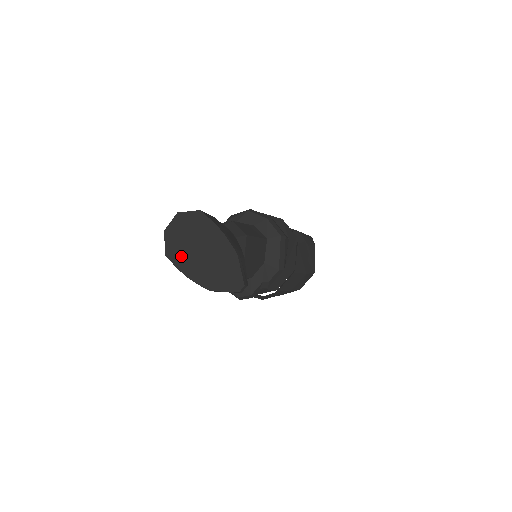
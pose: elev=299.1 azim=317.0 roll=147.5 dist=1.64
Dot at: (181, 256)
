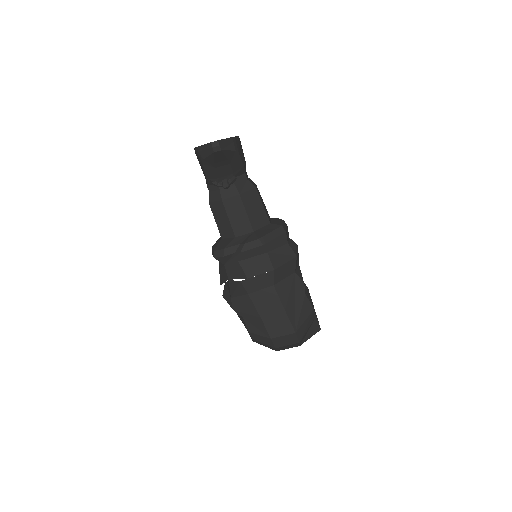
Dot at: occluded
